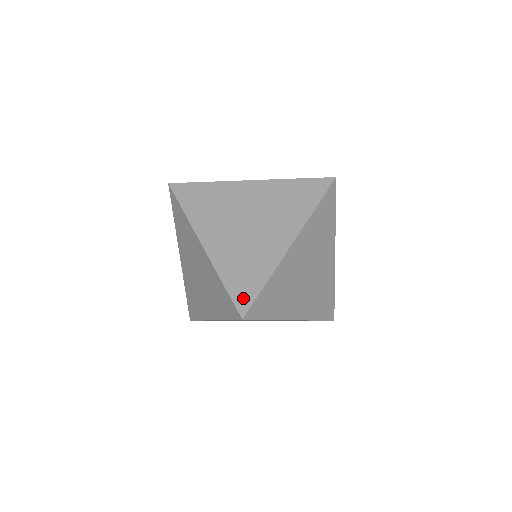
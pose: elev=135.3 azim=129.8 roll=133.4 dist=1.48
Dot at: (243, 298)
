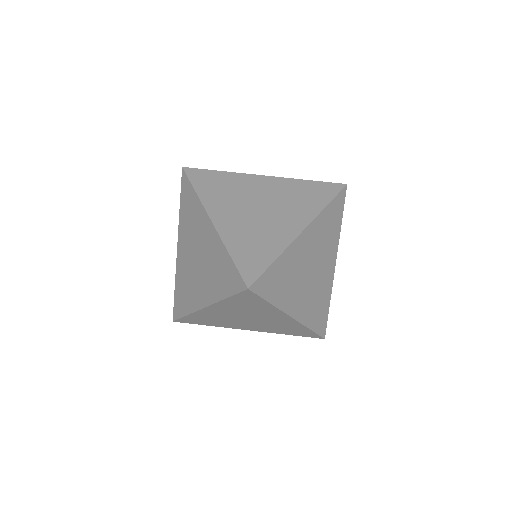
Dot at: (250, 270)
